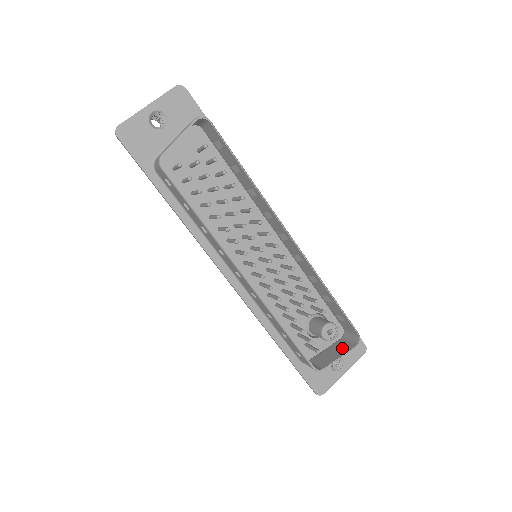
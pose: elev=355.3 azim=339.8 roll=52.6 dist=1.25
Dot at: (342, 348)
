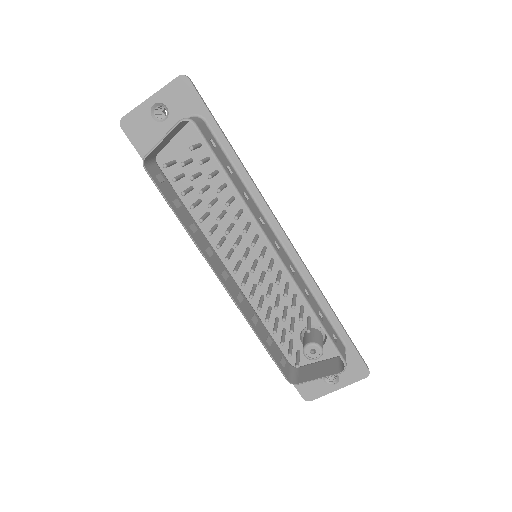
Dot at: (328, 369)
